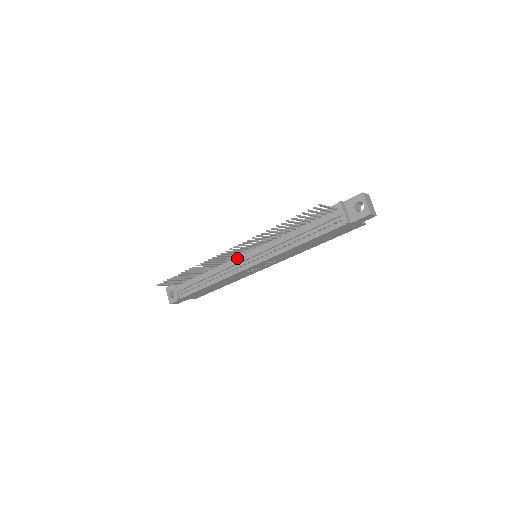
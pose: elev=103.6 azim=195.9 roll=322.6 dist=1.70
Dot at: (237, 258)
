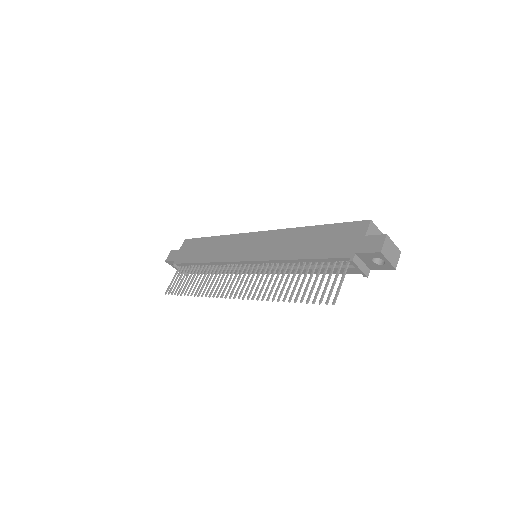
Dot at: (237, 266)
